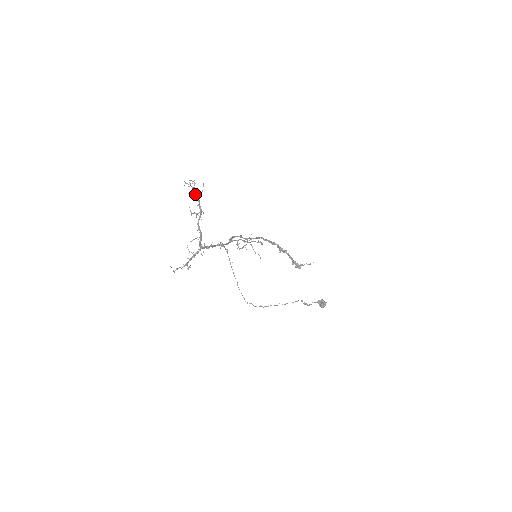
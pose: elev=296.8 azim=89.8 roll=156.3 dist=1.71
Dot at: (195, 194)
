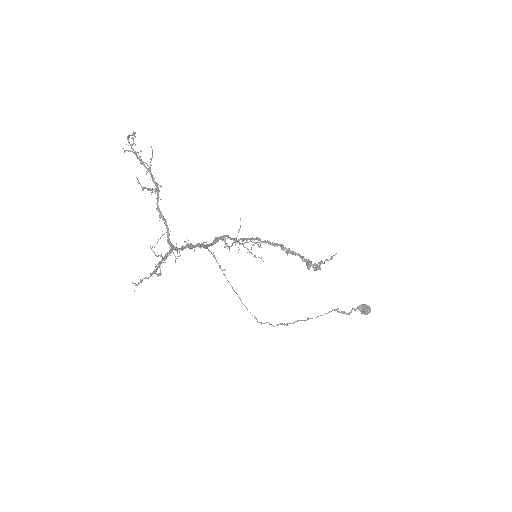
Dot at: (142, 163)
